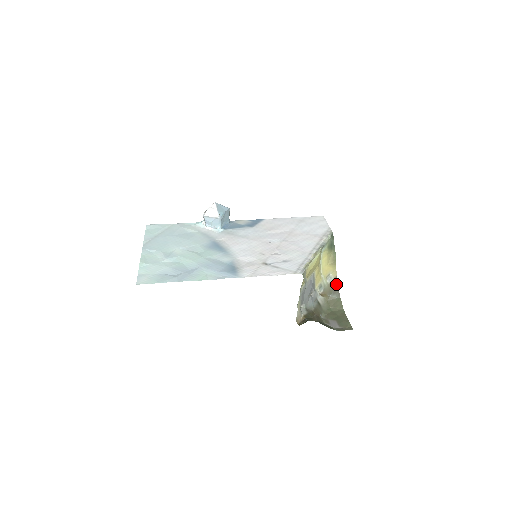
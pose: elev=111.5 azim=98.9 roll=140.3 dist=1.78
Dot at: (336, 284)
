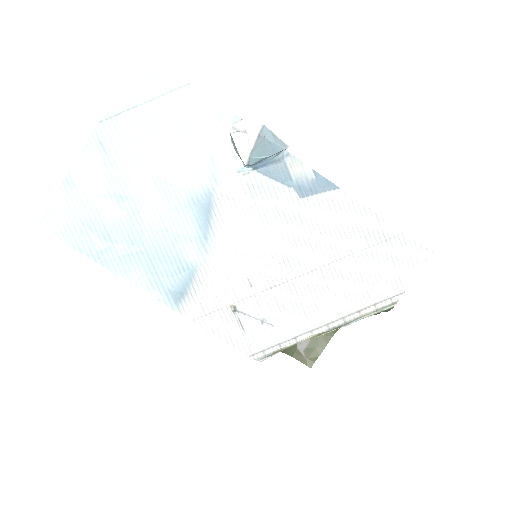
Dot at: occluded
